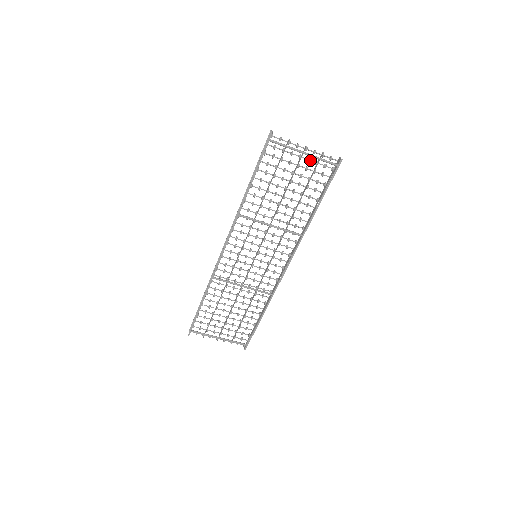
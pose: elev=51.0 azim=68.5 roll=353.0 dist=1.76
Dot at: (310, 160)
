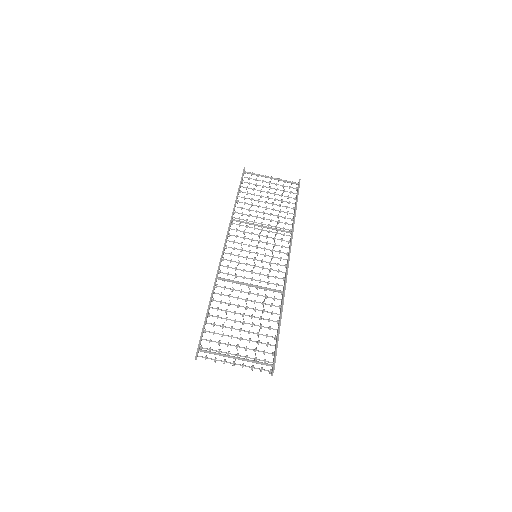
Dot at: (277, 184)
